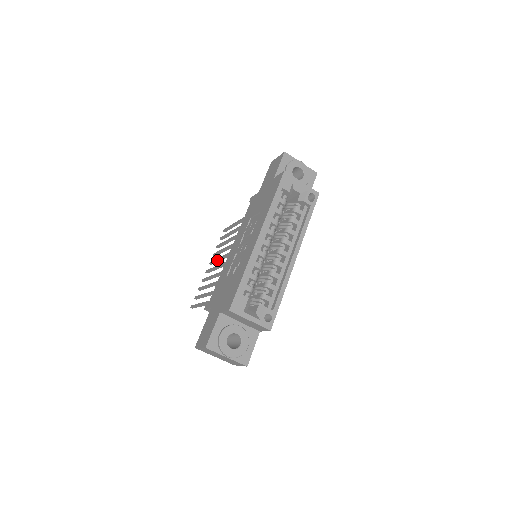
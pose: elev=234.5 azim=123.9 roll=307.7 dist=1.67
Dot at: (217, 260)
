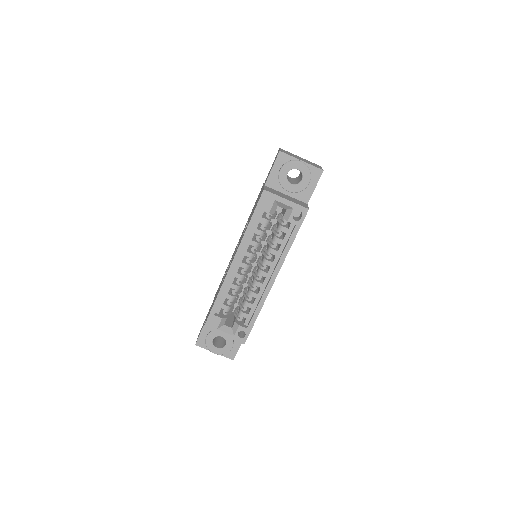
Dot at: occluded
